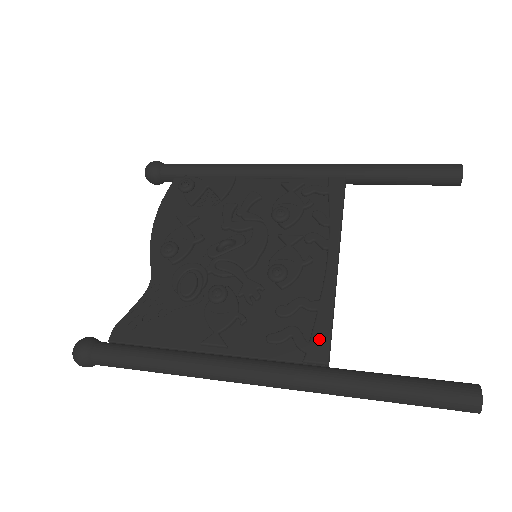
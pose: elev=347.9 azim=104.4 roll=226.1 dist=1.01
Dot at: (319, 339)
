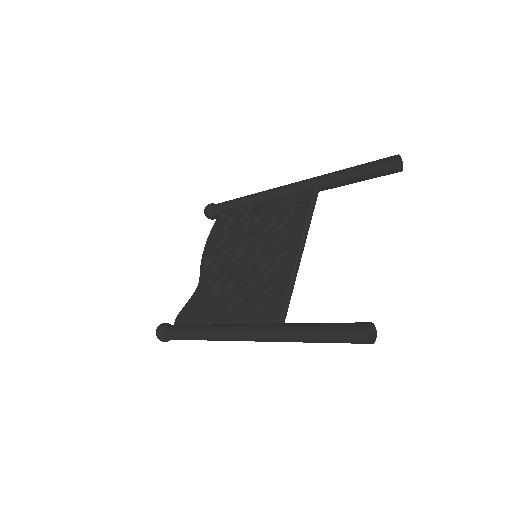
Dot at: (278, 305)
